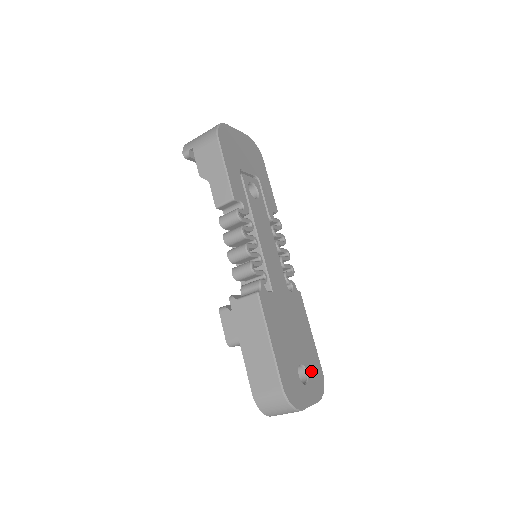
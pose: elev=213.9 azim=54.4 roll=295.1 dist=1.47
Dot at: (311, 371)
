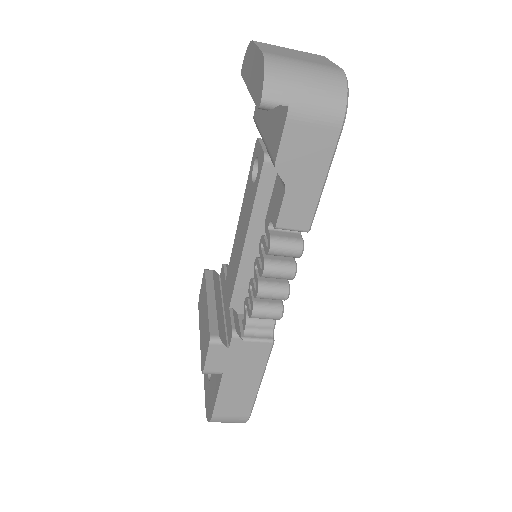
Dot at: occluded
